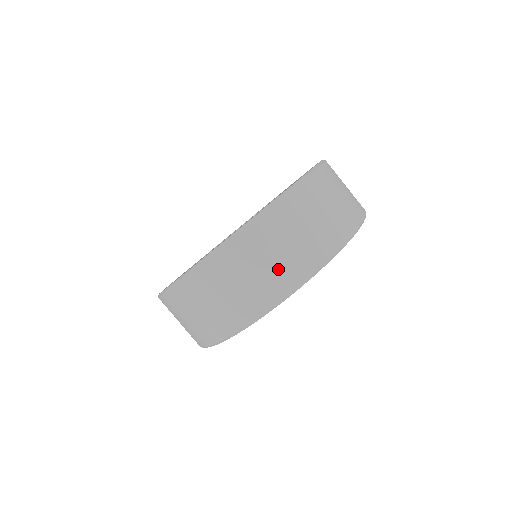
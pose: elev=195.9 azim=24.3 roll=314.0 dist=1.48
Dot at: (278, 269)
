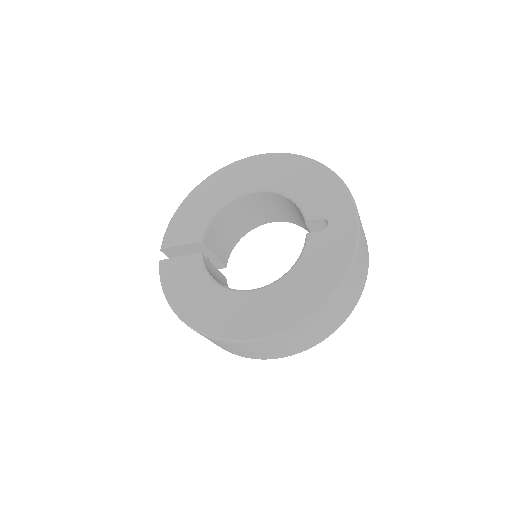
Dot at: (358, 287)
